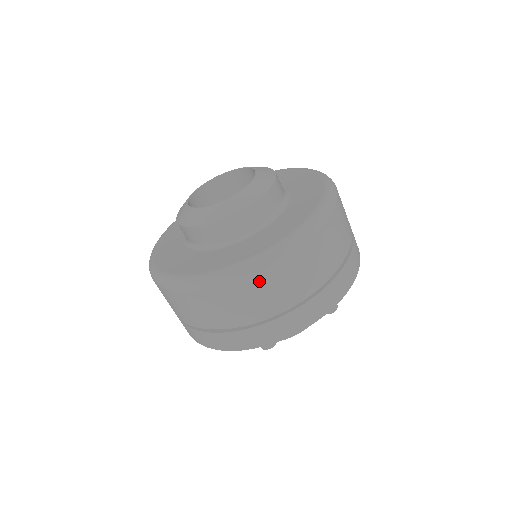
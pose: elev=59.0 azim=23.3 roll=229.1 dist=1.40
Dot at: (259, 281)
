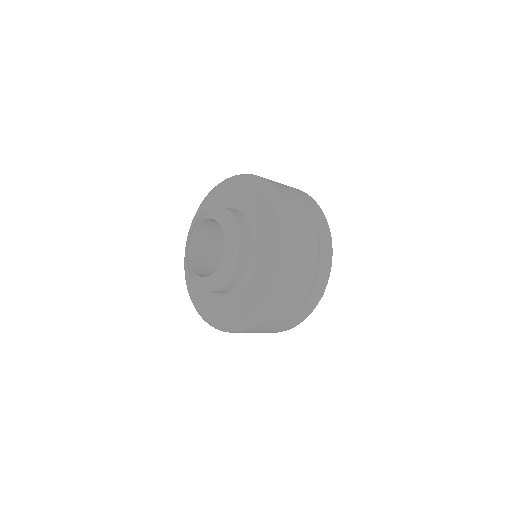
Dot at: (293, 276)
